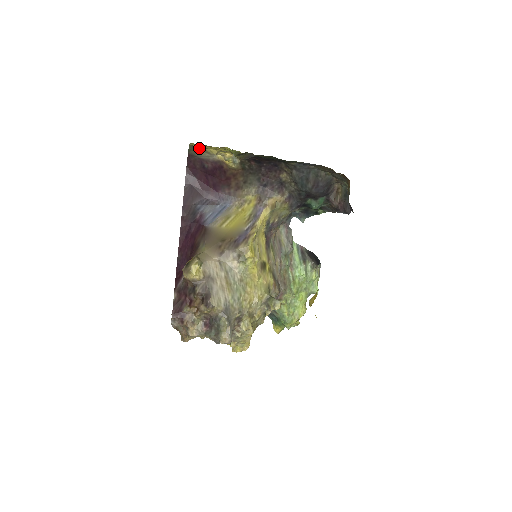
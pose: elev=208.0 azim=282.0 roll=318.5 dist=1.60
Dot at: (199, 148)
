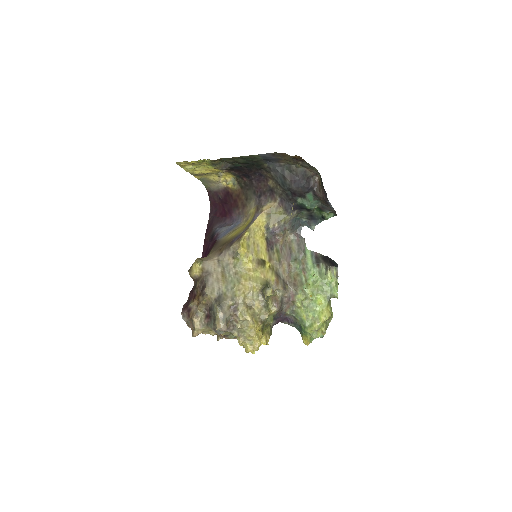
Dot at: (207, 180)
